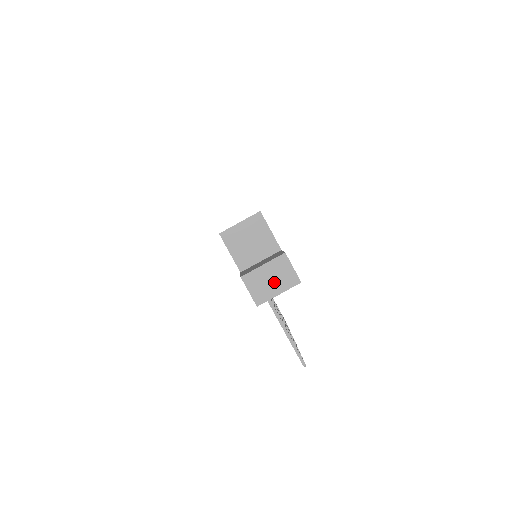
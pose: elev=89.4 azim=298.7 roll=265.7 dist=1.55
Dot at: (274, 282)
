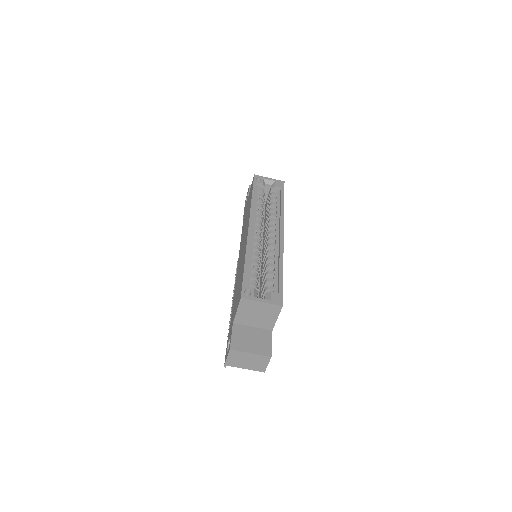
Dot at: (248, 363)
